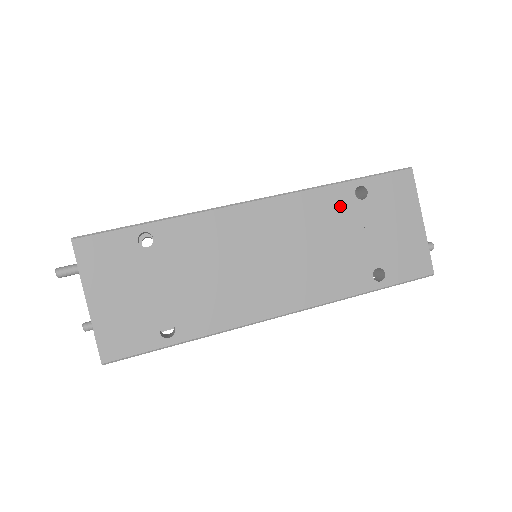
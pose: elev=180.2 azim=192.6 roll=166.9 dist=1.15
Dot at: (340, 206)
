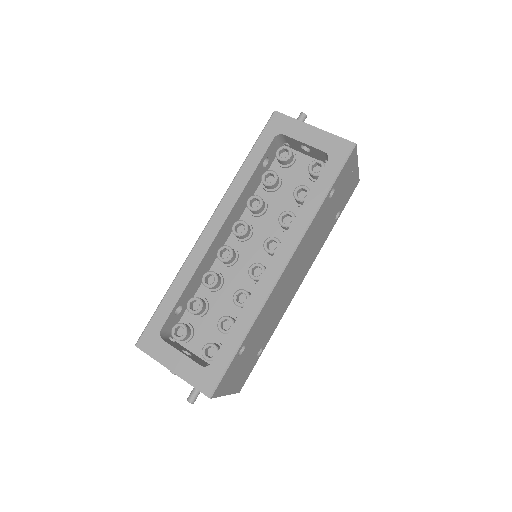
Dot at: (322, 213)
